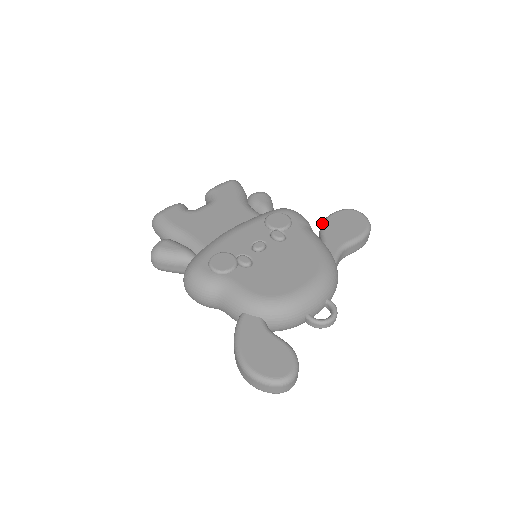
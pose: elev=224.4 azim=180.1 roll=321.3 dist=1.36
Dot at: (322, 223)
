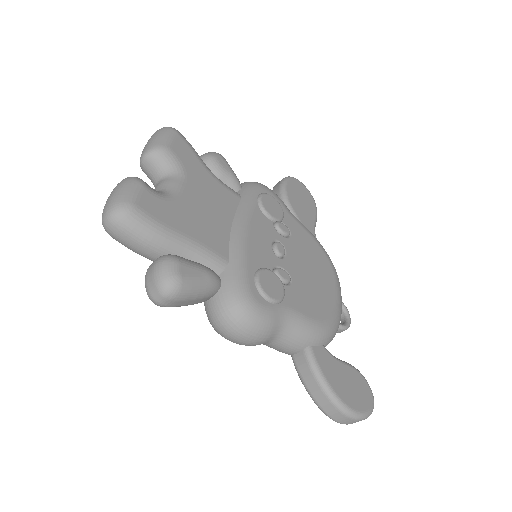
Dot at: (285, 199)
